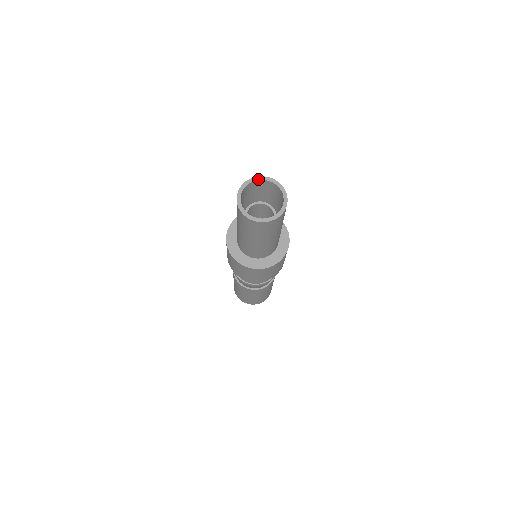
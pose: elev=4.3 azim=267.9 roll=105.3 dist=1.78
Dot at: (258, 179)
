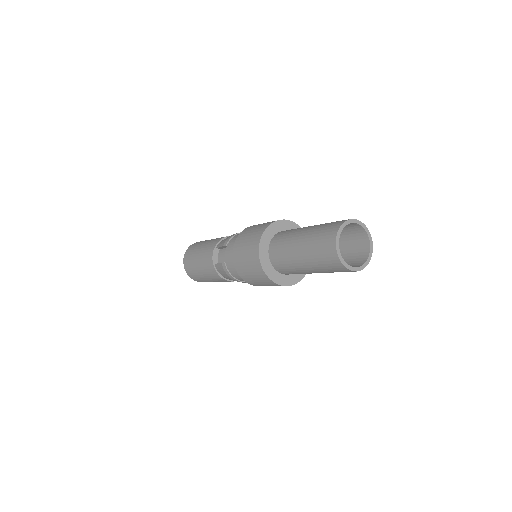
Dot at: (353, 222)
